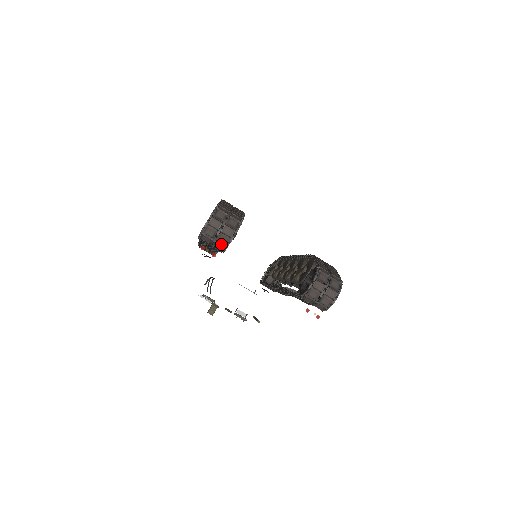
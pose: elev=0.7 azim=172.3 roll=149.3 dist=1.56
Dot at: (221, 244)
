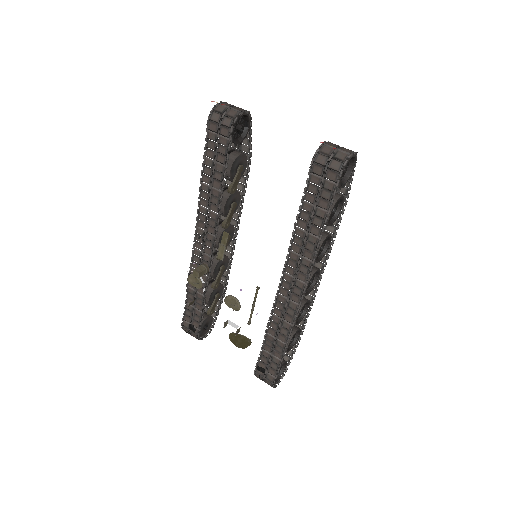
Dot at: (230, 118)
